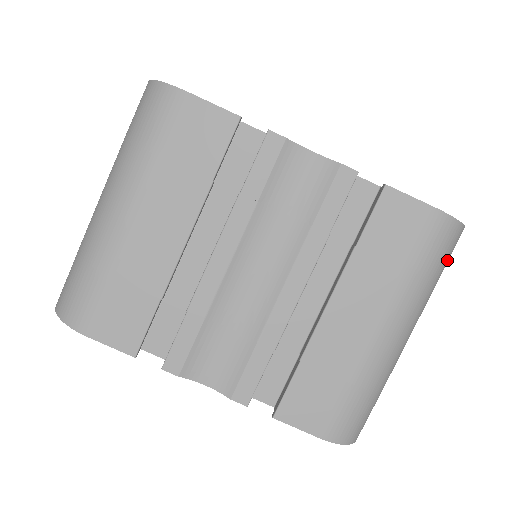
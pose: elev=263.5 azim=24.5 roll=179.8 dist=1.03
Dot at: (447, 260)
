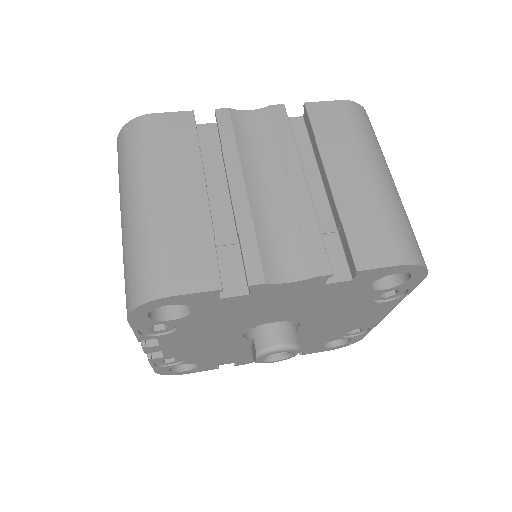
Dot at: (374, 132)
